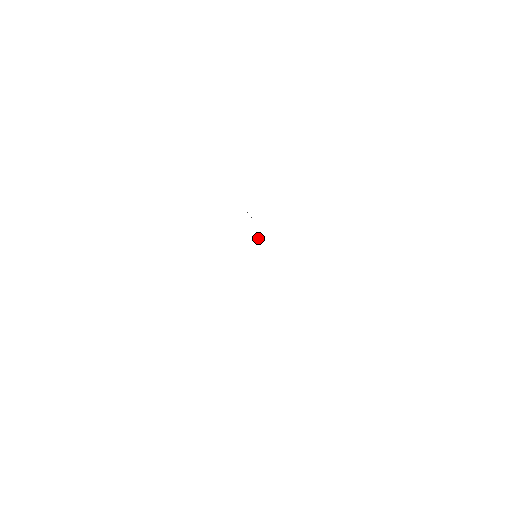
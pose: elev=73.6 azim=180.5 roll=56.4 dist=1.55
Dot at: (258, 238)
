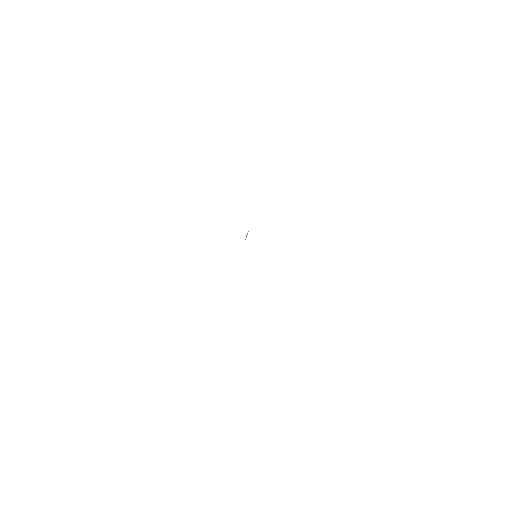
Dot at: occluded
